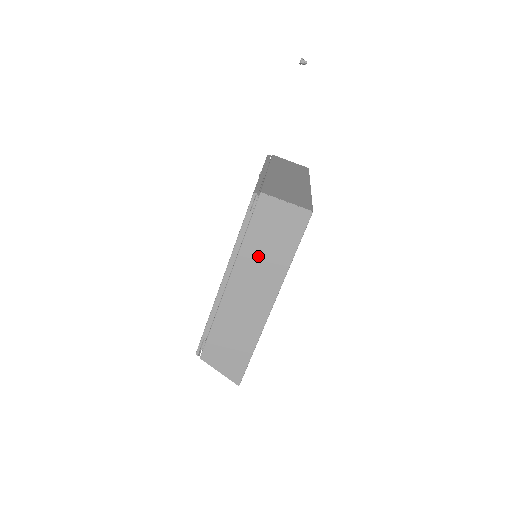
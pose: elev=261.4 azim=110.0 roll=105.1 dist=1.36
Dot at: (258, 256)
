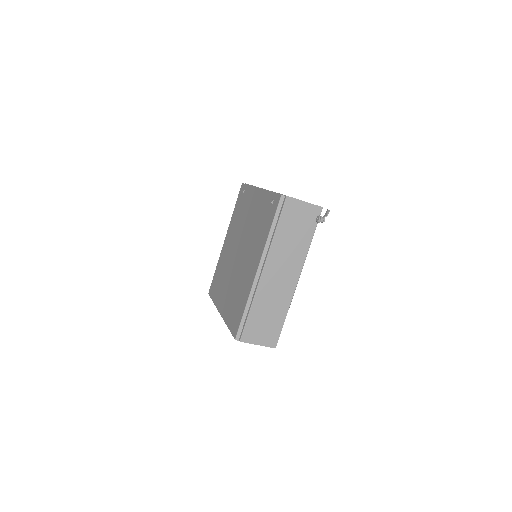
Dot at: occluded
